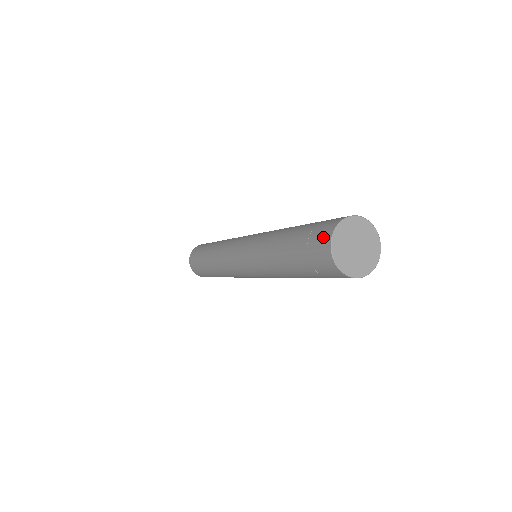
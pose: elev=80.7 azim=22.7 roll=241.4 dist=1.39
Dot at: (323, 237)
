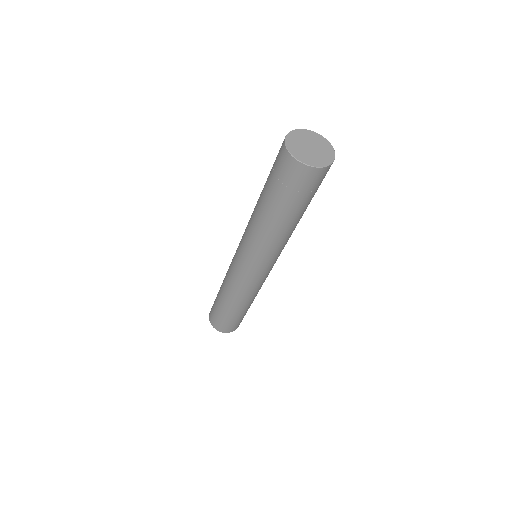
Dot at: (289, 166)
